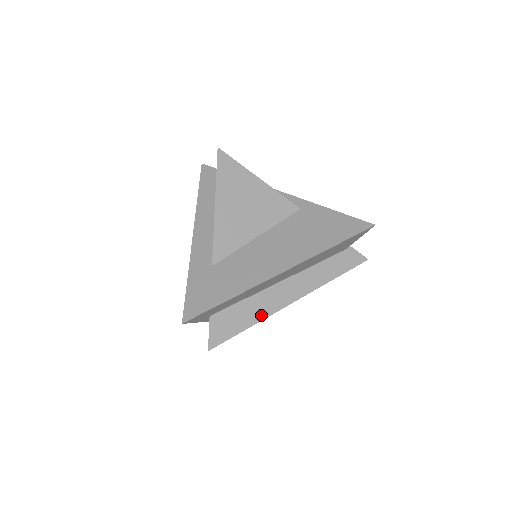
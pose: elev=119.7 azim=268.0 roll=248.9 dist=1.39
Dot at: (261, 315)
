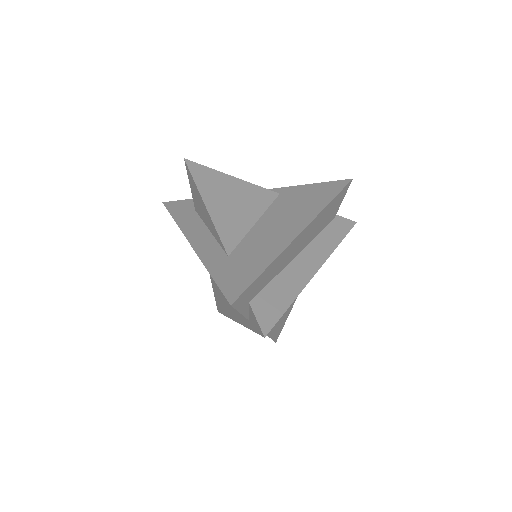
Dot at: (296, 290)
